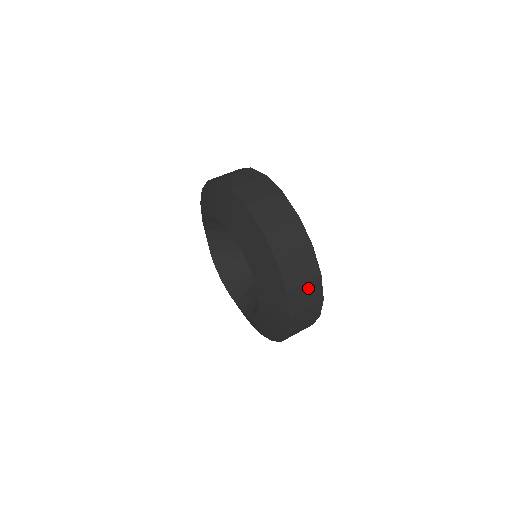
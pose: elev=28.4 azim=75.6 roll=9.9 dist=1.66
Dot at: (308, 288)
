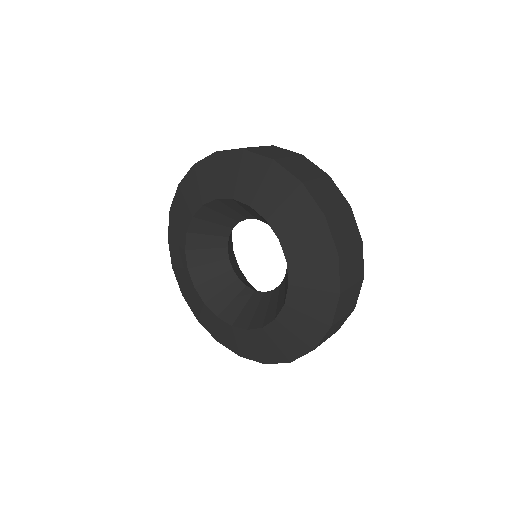
Dot at: (352, 292)
